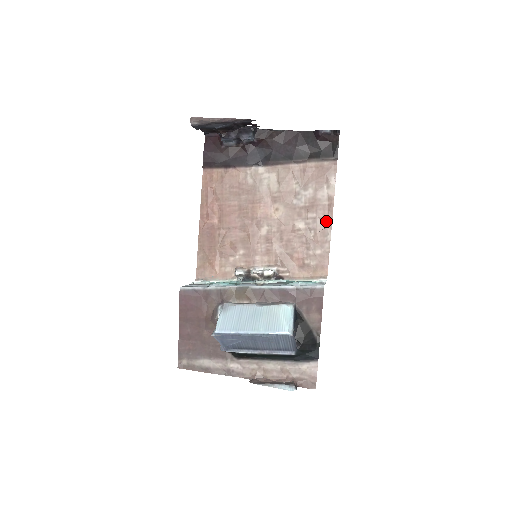
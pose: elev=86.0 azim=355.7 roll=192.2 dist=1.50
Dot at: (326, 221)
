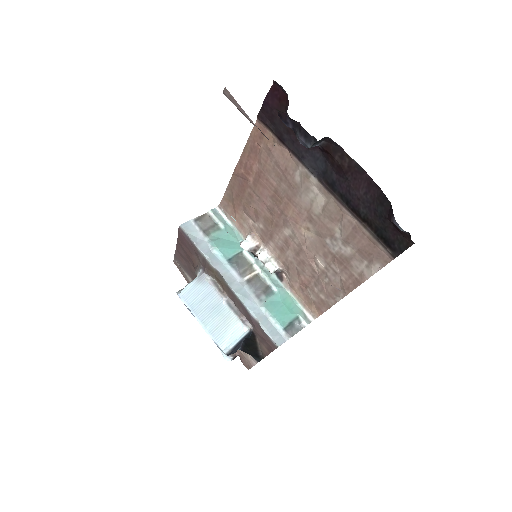
Dot at: (344, 287)
